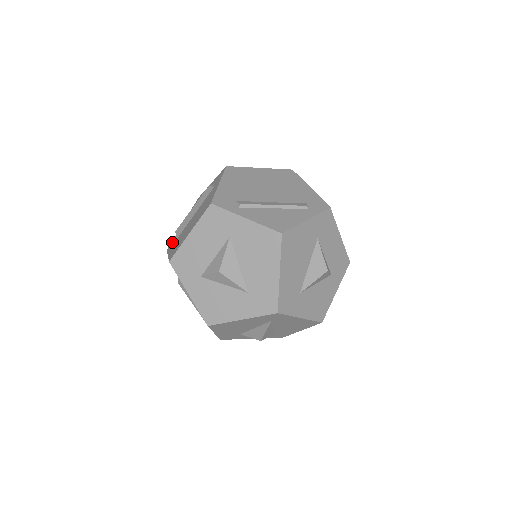
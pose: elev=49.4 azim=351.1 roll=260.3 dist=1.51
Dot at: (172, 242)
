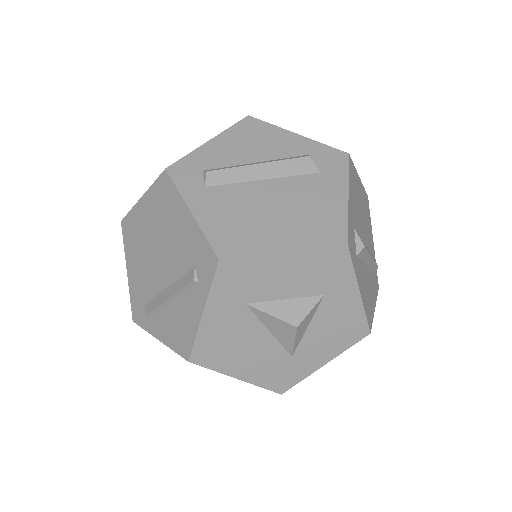
Dot at: occluded
